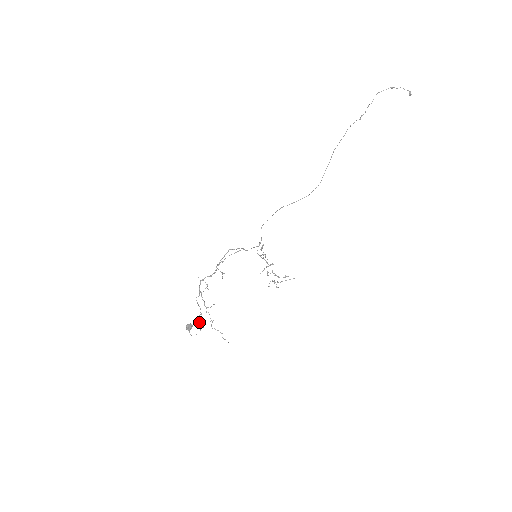
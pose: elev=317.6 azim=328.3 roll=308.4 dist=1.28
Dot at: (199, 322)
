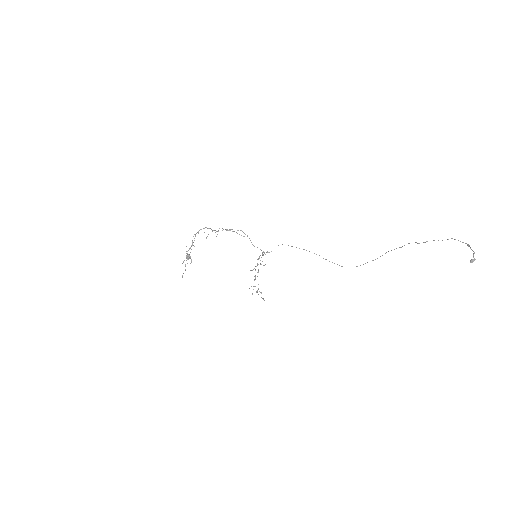
Dot at: (190, 256)
